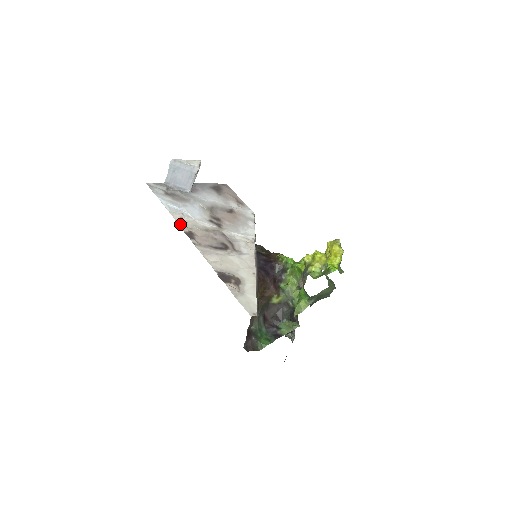
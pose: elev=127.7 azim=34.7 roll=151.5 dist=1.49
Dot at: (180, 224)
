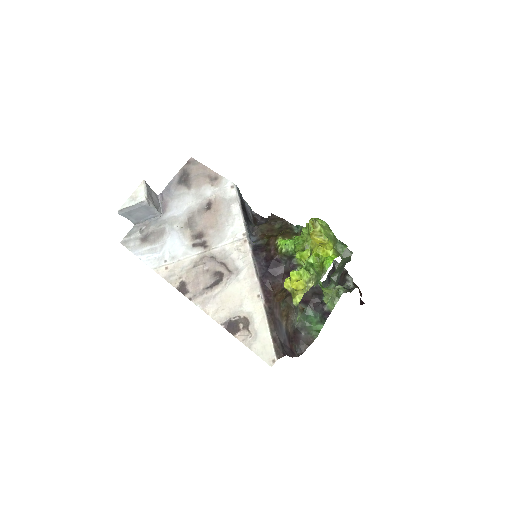
Dot at: (168, 280)
